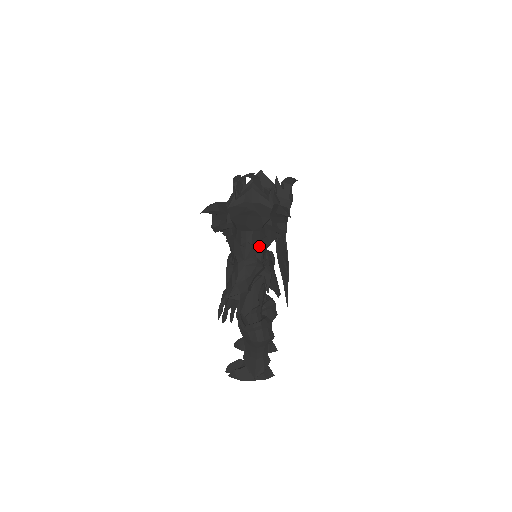
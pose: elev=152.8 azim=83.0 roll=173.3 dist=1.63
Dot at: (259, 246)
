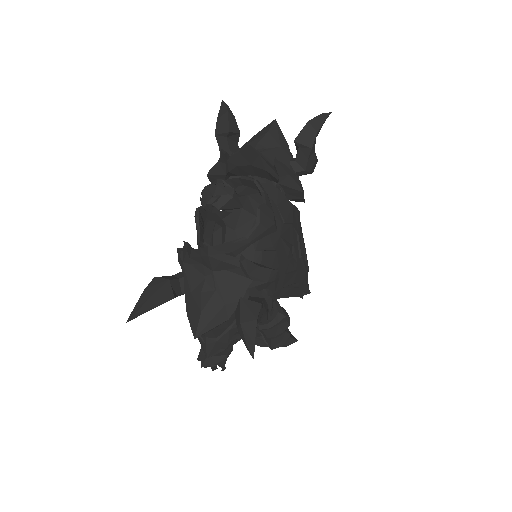
Dot at: (227, 336)
